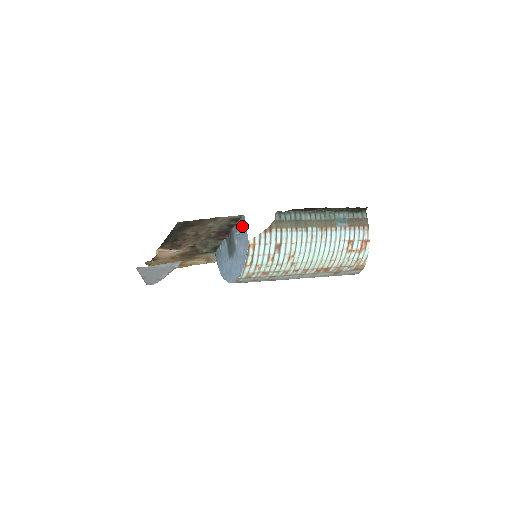
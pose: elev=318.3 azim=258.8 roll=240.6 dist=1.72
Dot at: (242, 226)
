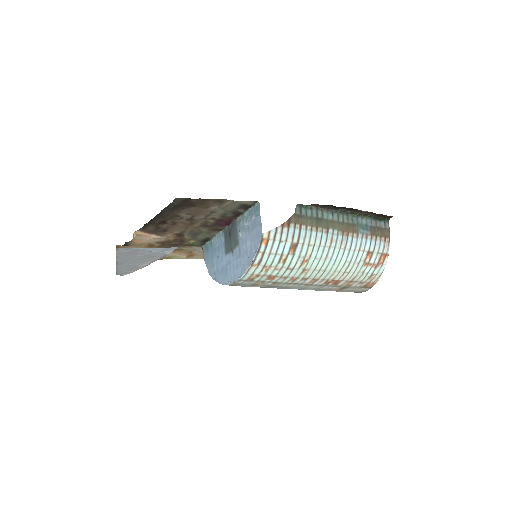
Dot at: (254, 215)
